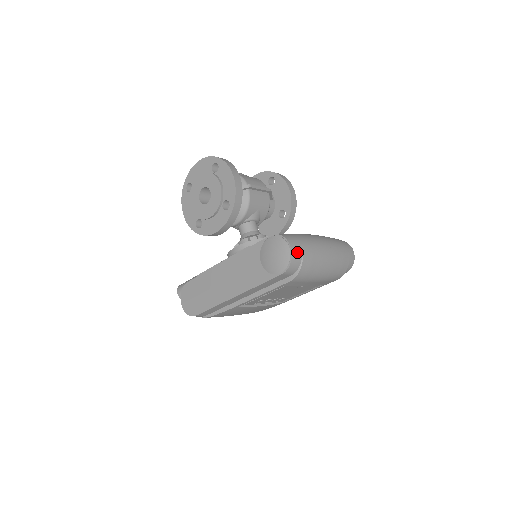
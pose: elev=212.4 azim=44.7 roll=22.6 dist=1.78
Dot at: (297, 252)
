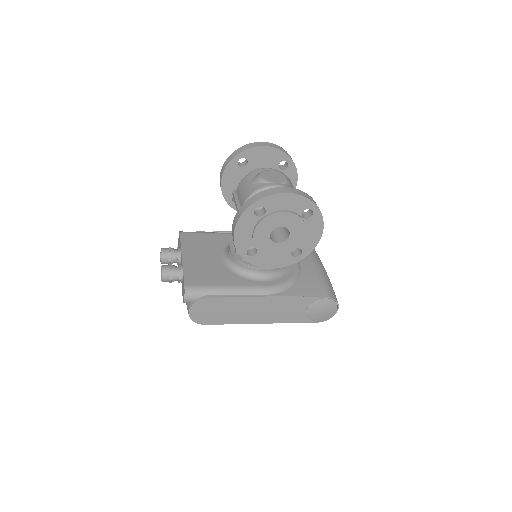
Dot at: occluded
